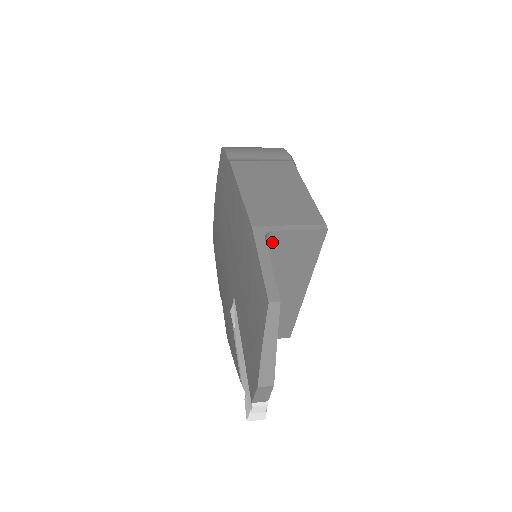
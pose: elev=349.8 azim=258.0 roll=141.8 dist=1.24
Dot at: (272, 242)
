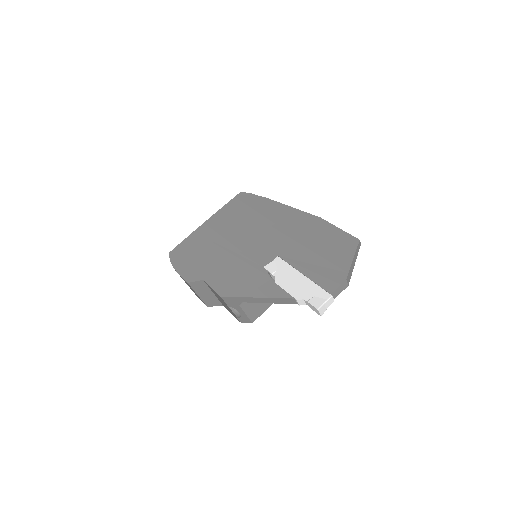
Dot at: occluded
